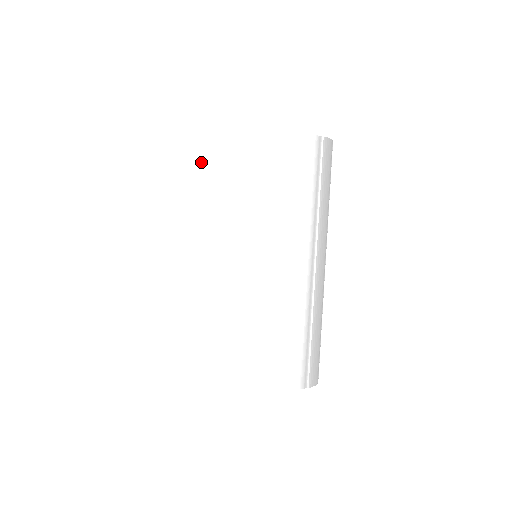
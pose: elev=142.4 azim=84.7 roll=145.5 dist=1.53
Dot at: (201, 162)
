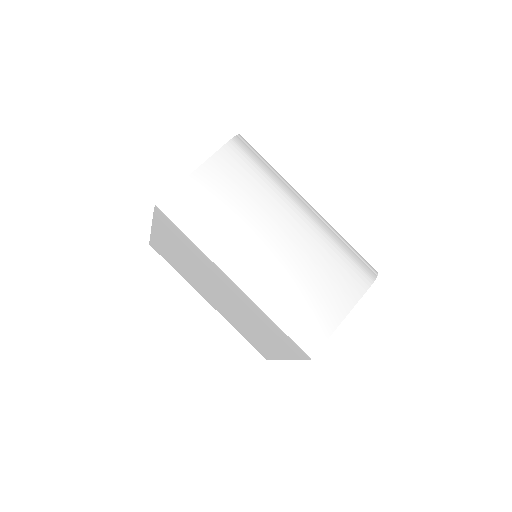
Dot at: (189, 210)
